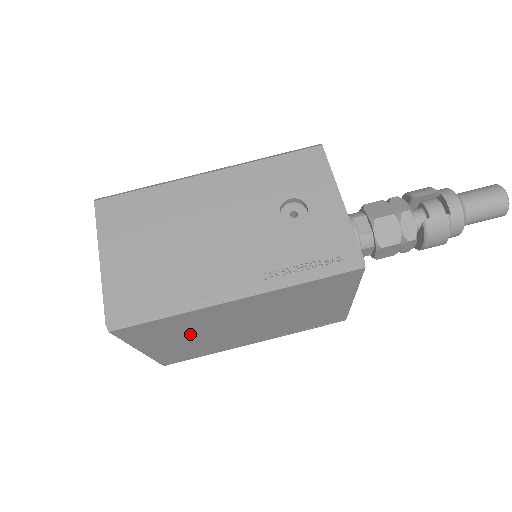
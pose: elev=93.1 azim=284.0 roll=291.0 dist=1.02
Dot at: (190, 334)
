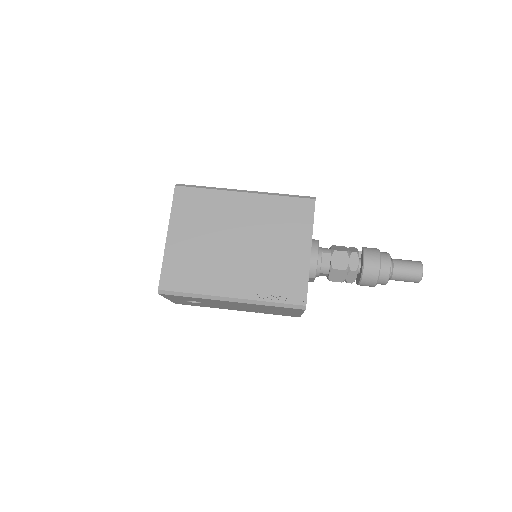
Dot at: (204, 229)
